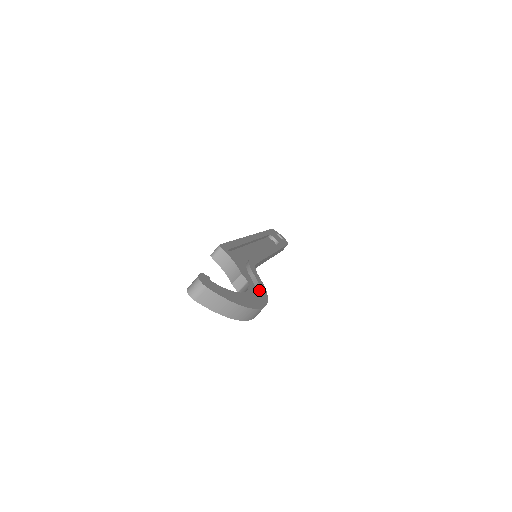
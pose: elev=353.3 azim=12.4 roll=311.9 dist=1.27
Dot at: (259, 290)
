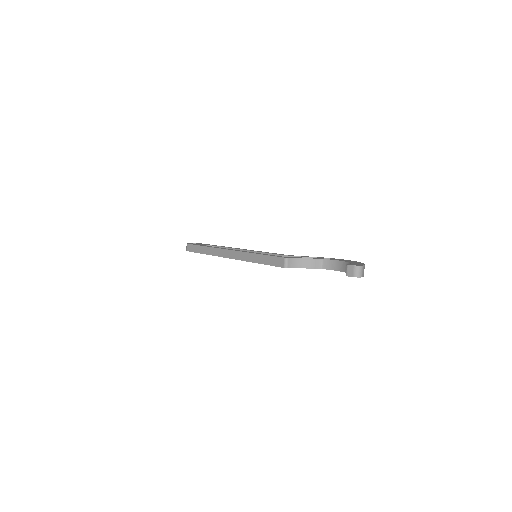
Dot at: occluded
